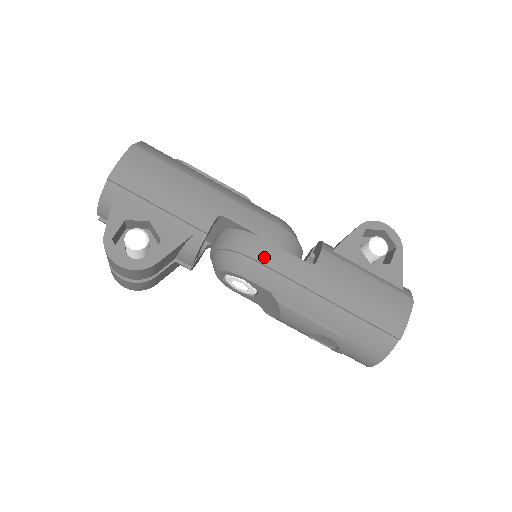
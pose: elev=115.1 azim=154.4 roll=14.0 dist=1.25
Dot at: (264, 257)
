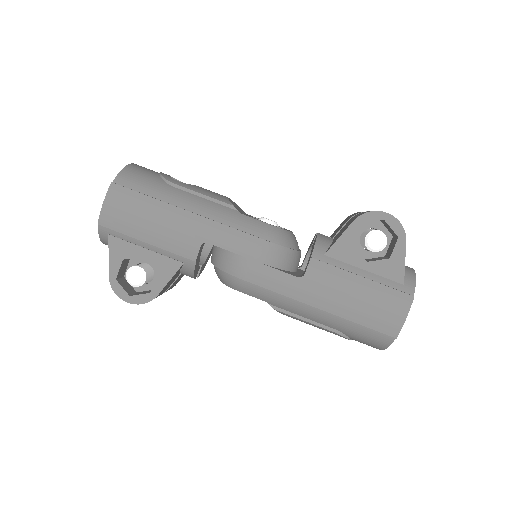
Dot at: (252, 277)
